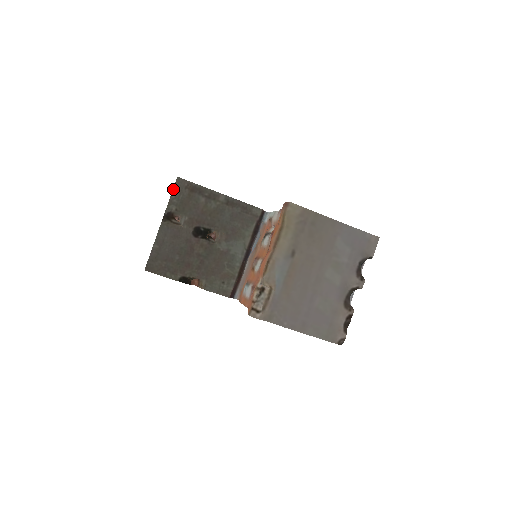
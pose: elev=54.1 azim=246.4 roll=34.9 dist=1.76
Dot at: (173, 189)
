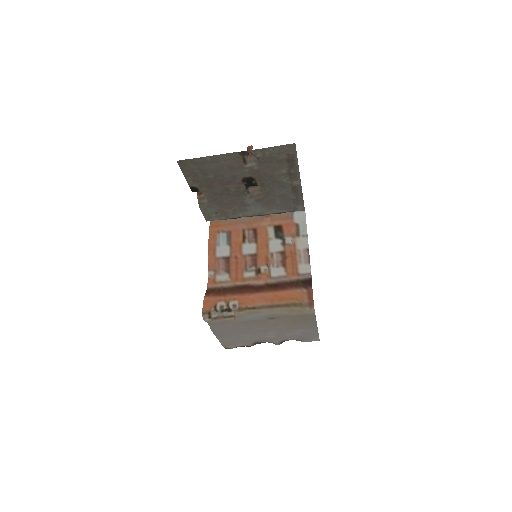
Dot at: occluded
